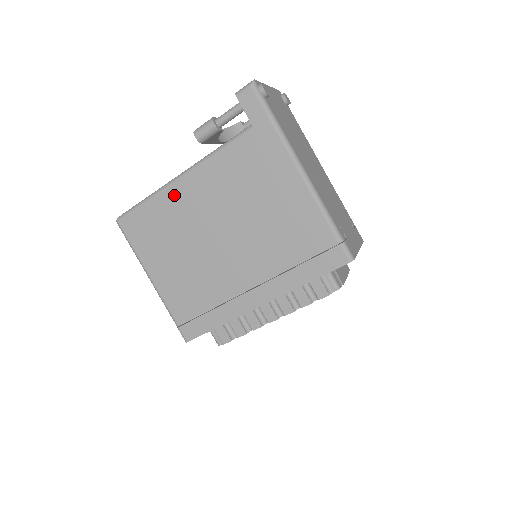
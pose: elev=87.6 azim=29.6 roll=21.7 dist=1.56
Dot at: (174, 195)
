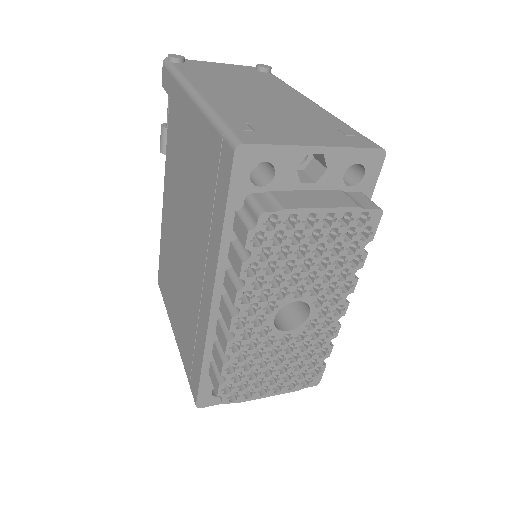
Dot at: (164, 222)
